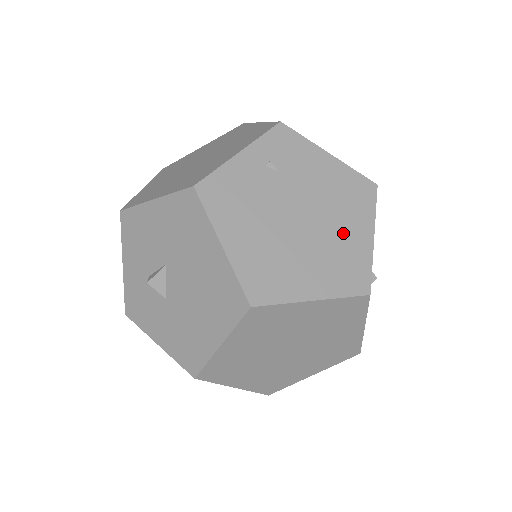
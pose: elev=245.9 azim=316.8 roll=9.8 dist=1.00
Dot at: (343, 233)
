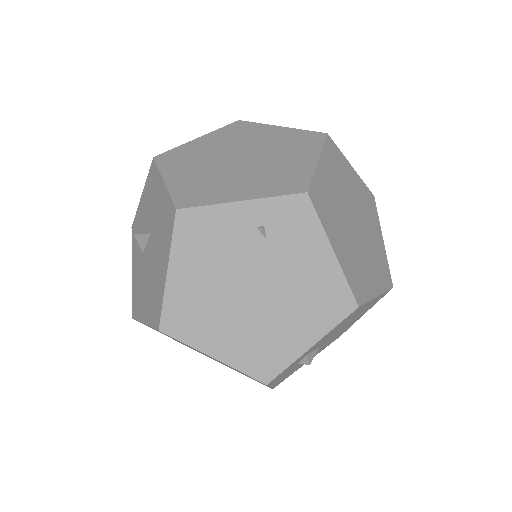
Dot at: (284, 326)
